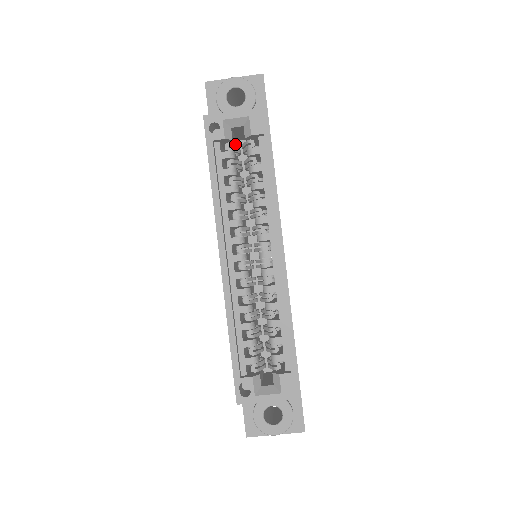
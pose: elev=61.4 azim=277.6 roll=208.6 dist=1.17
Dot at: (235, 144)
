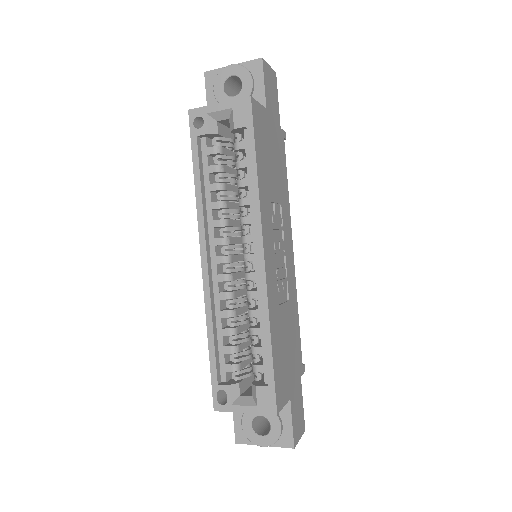
Dot at: (225, 138)
